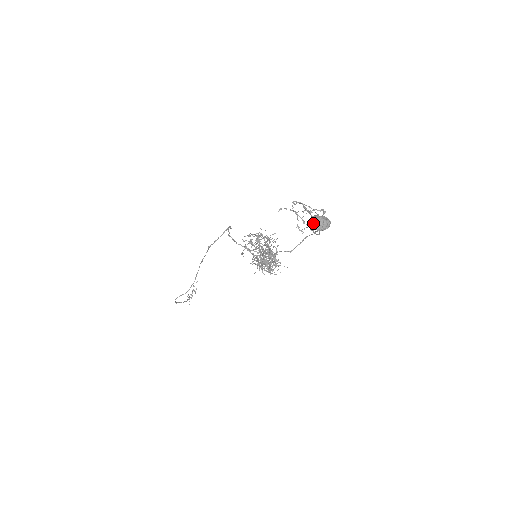
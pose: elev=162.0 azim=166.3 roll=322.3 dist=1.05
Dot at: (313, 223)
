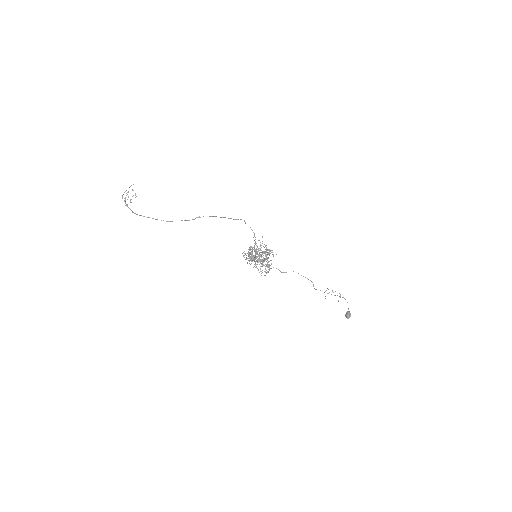
Dot at: (349, 316)
